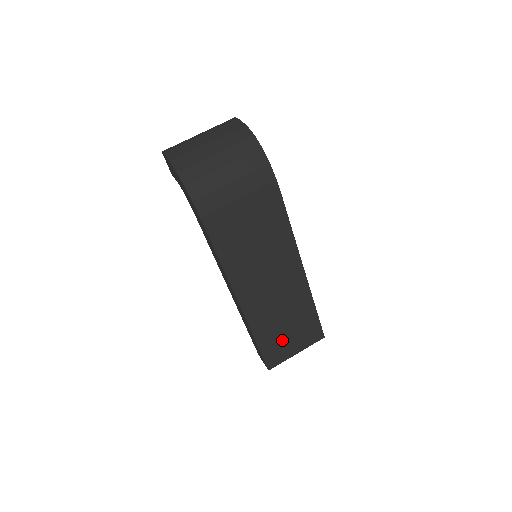
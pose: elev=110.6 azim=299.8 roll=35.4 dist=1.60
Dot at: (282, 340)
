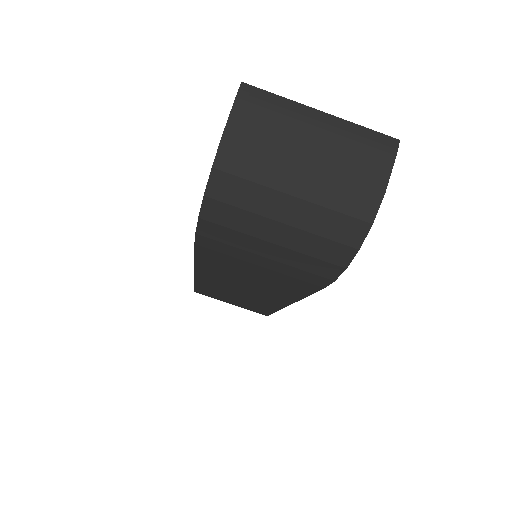
Dot at: (223, 296)
